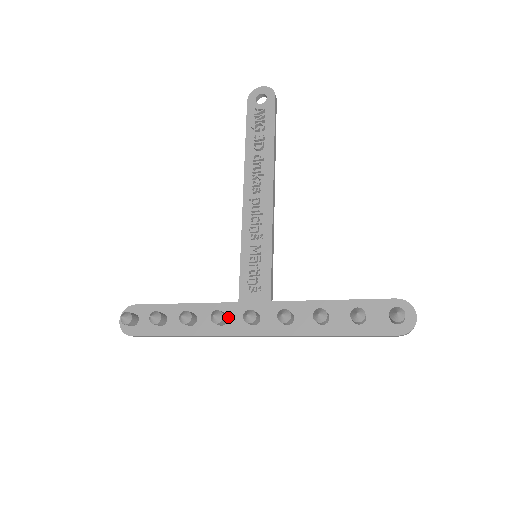
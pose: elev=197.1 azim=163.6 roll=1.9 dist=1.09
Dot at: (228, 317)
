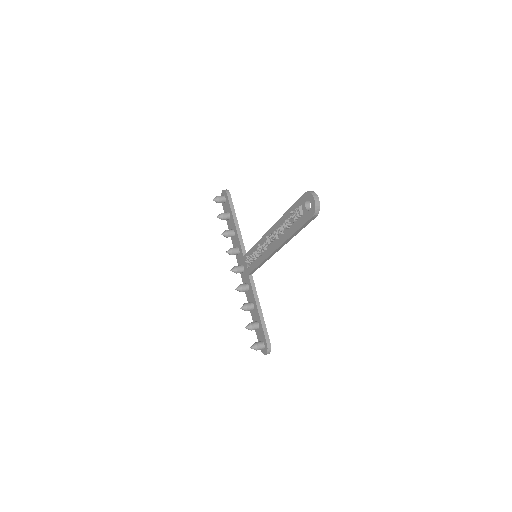
Dot at: (239, 254)
